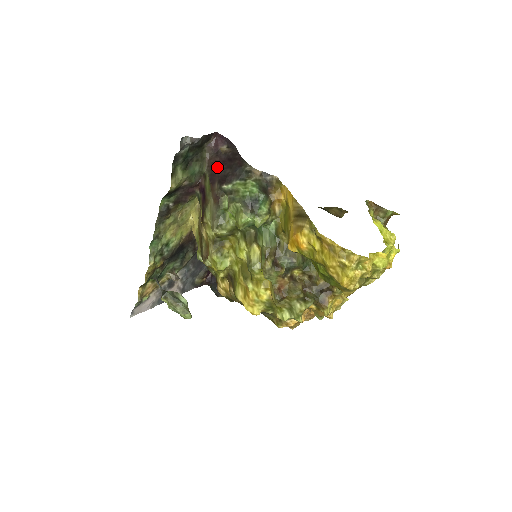
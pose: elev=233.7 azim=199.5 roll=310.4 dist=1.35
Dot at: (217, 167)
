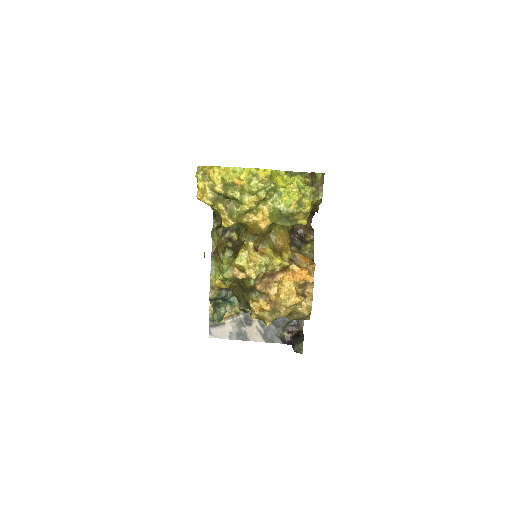
Dot at: occluded
